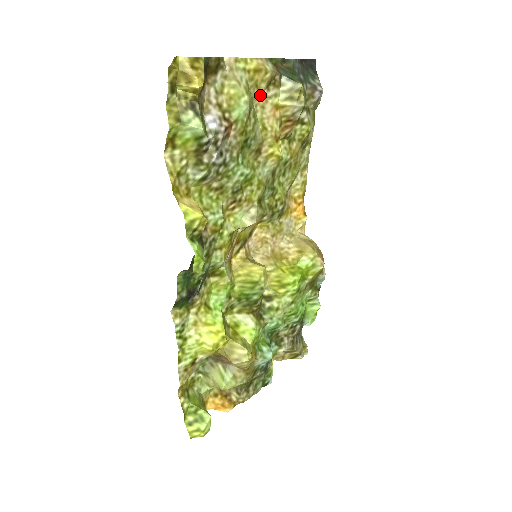
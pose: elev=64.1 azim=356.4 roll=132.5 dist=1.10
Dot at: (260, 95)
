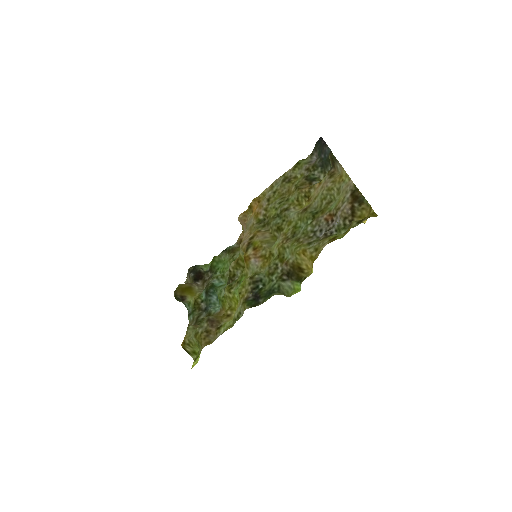
Dot at: (327, 183)
